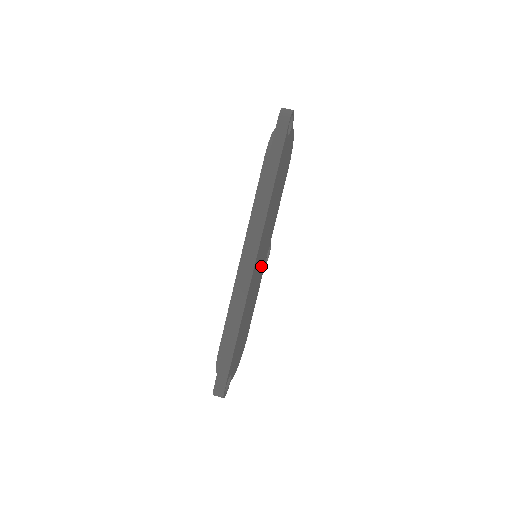
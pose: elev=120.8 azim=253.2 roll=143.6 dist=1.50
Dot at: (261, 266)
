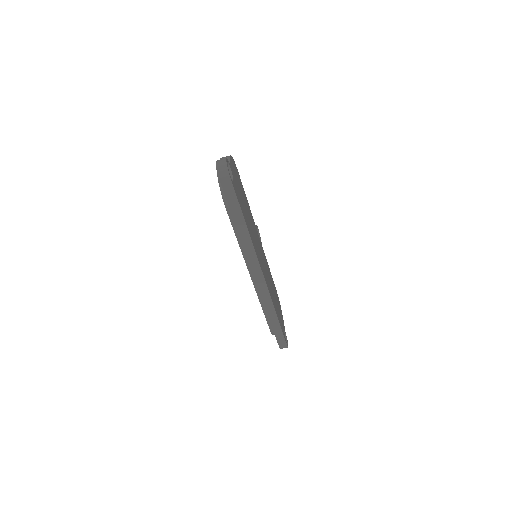
Dot at: (262, 255)
